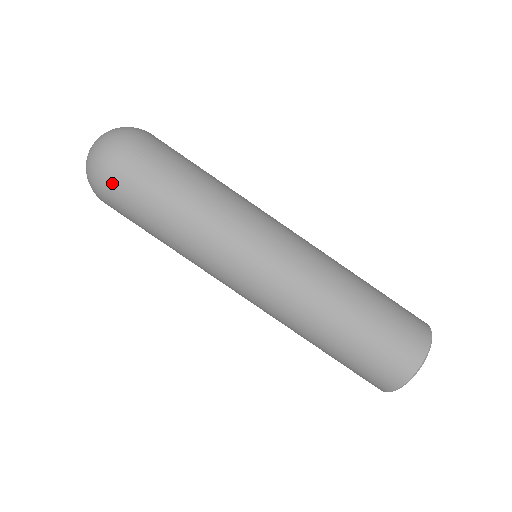
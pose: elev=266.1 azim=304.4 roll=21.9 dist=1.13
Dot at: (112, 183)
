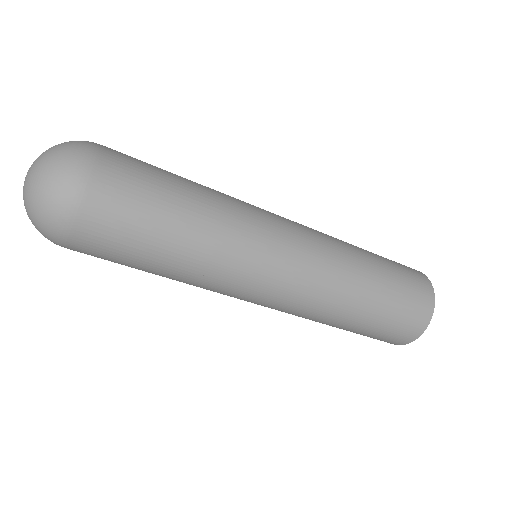
Dot at: (82, 227)
